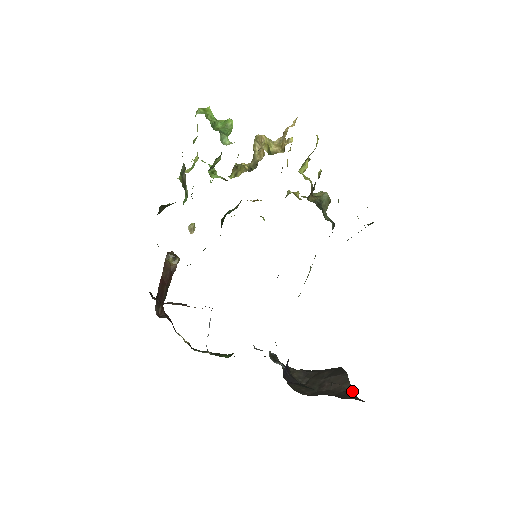
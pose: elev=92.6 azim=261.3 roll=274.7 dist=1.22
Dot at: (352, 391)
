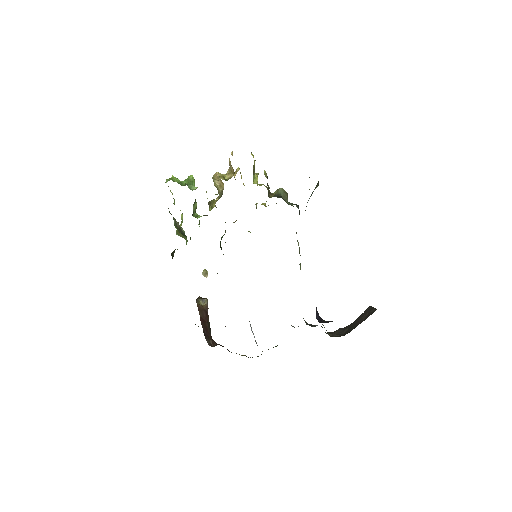
Dot at: occluded
